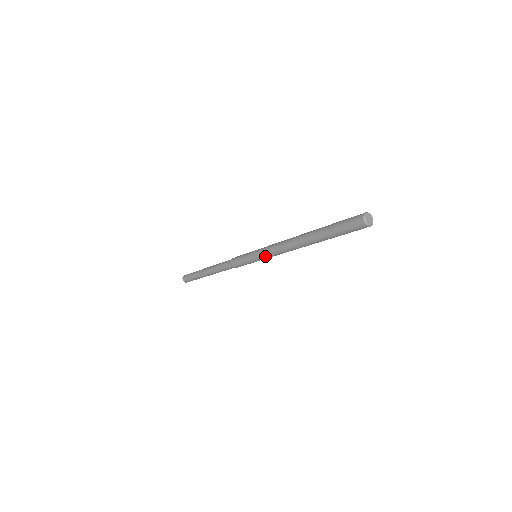
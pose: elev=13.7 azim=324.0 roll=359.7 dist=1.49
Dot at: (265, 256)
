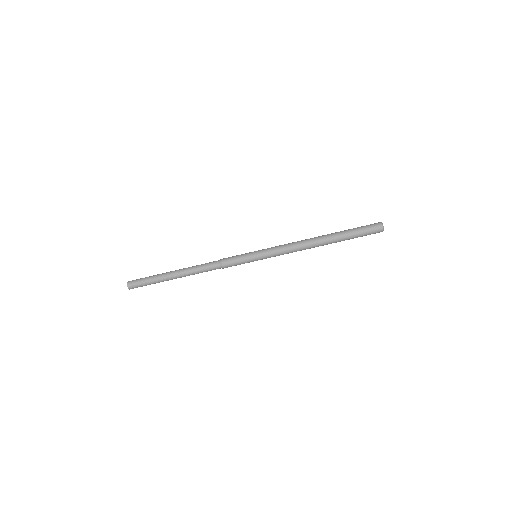
Dot at: (272, 250)
